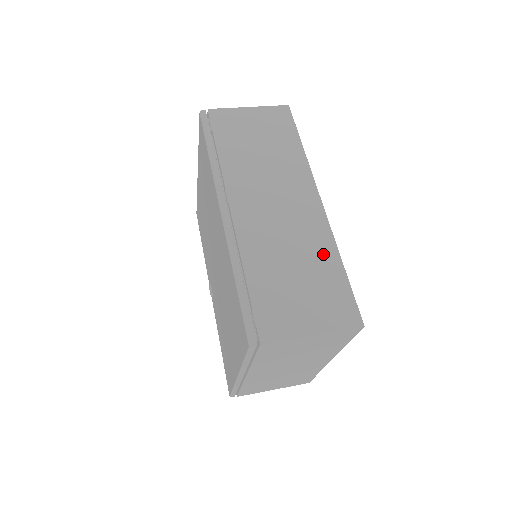
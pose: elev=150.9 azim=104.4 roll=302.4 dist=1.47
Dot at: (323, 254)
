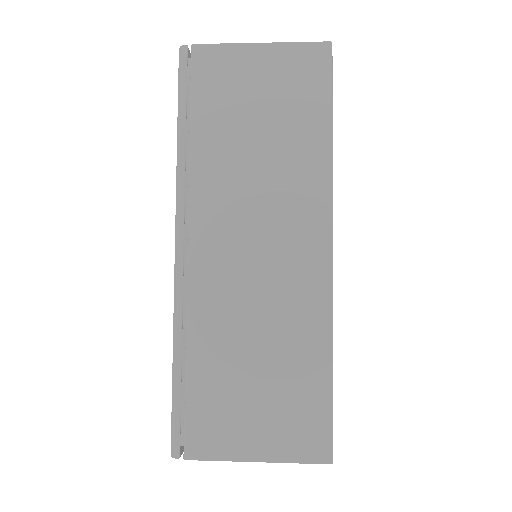
Dot at: (307, 341)
